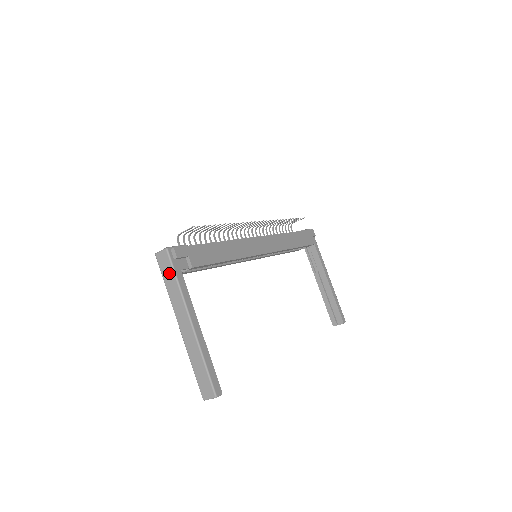
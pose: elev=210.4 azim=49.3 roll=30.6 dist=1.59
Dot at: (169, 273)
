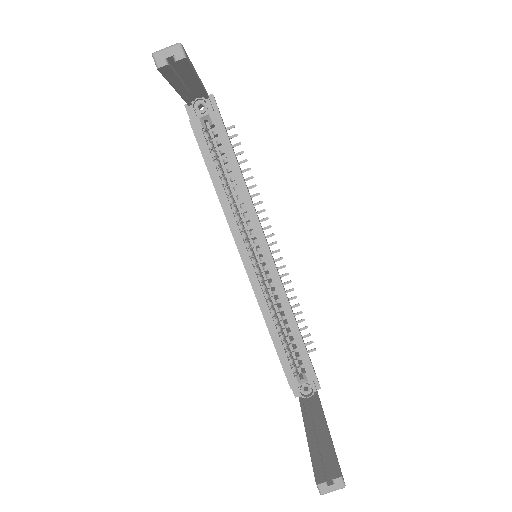
Dot at: occluded
